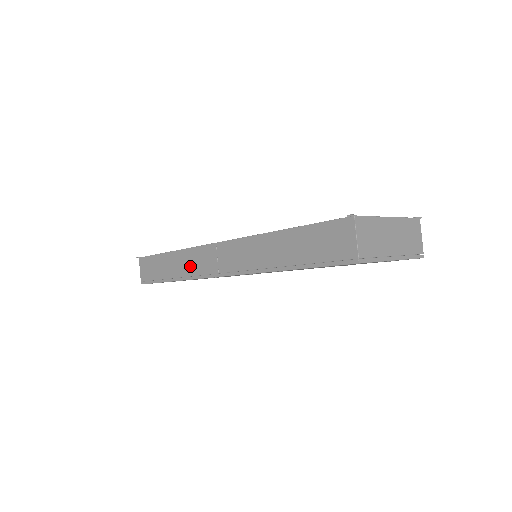
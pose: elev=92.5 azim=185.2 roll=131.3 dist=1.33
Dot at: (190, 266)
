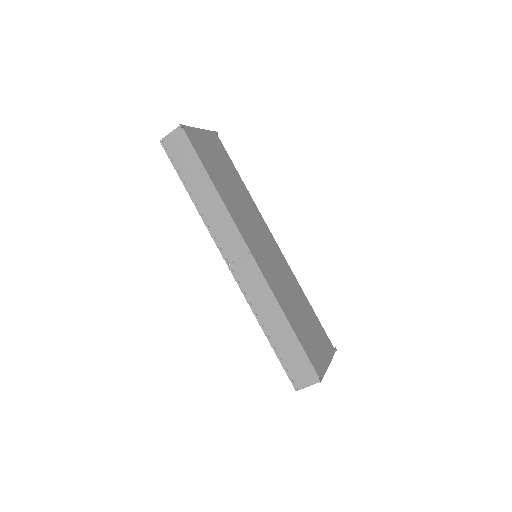
Dot at: (216, 222)
